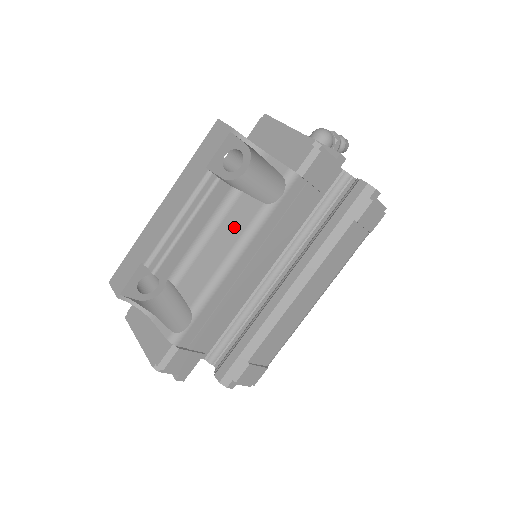
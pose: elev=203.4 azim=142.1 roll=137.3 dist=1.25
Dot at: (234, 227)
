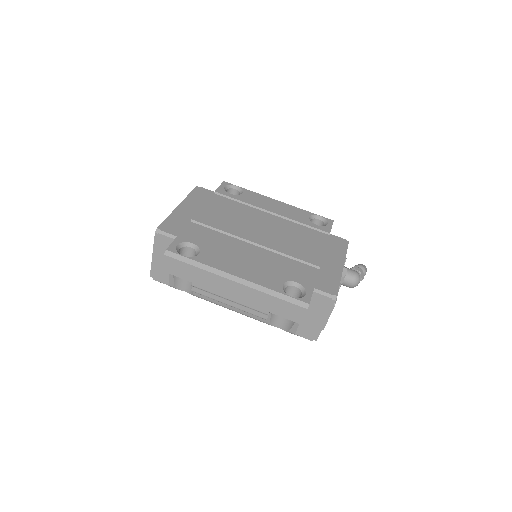
Dot at: occluded
